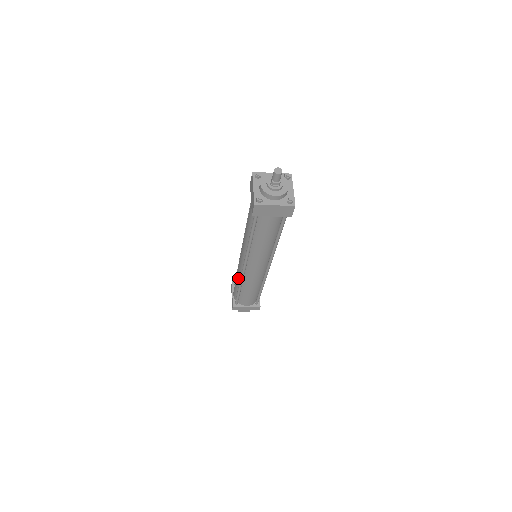
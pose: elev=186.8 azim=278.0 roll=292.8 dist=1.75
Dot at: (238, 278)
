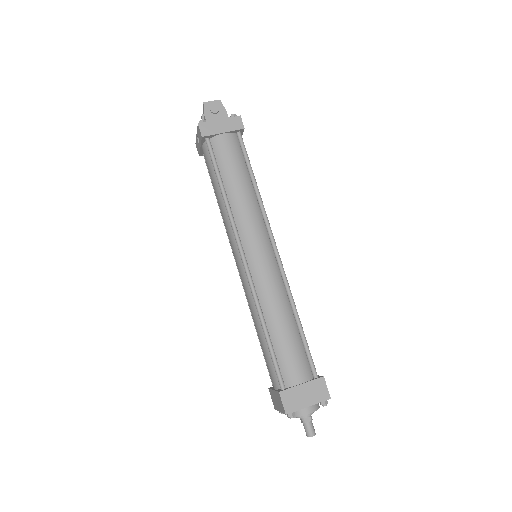
Dot at: (221, 213)
